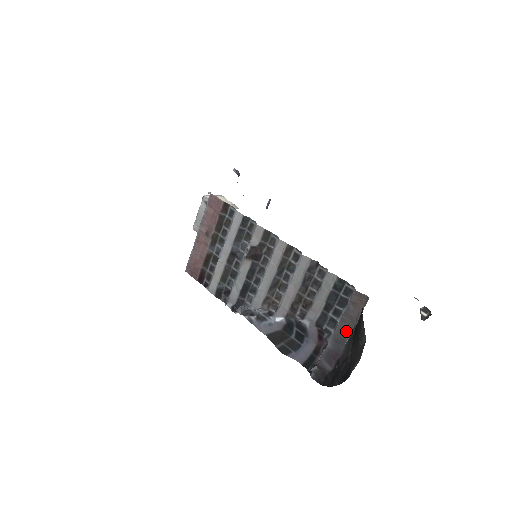
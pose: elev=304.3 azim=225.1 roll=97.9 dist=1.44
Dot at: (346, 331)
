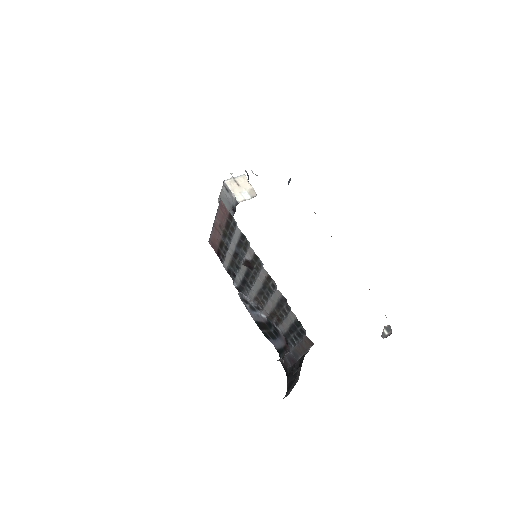
Dot at: (300, 353)
